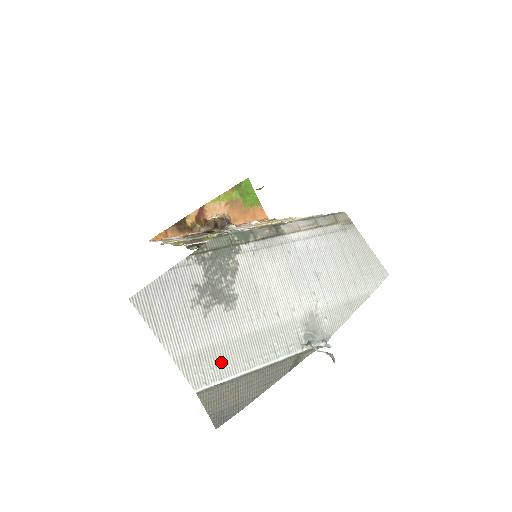
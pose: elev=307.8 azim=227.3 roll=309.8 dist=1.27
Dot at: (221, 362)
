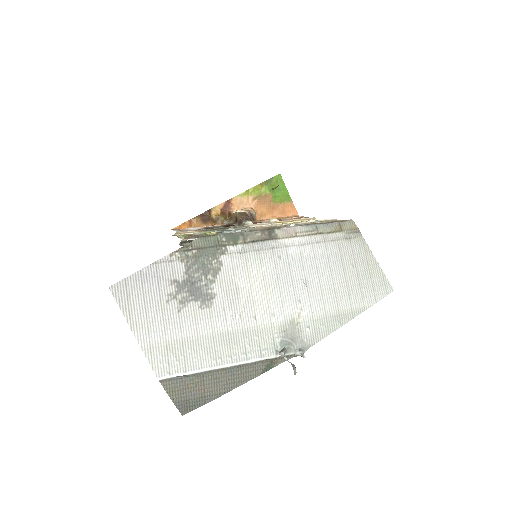
Dot at: (188, 356)
